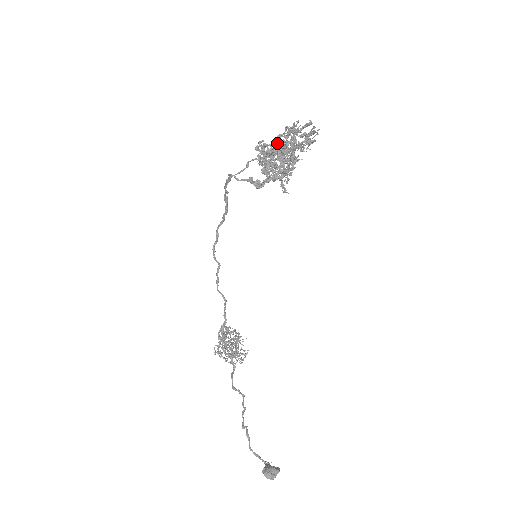
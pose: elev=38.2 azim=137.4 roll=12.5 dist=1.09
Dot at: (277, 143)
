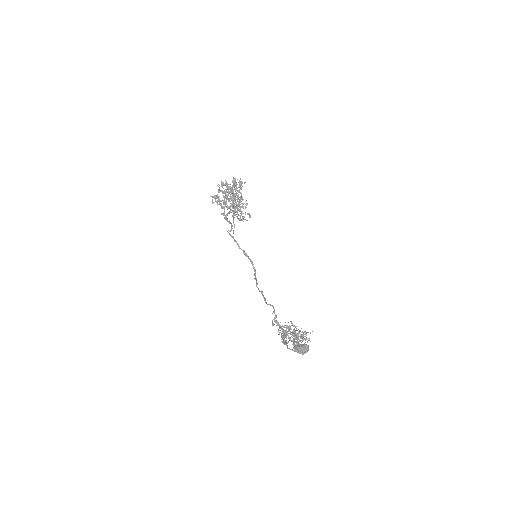
Dot at: (236, 202)
